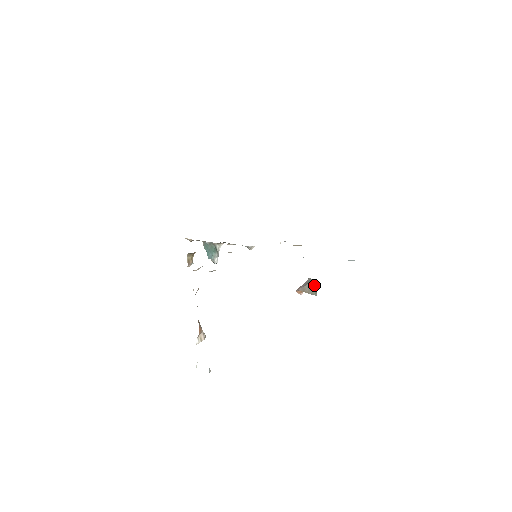
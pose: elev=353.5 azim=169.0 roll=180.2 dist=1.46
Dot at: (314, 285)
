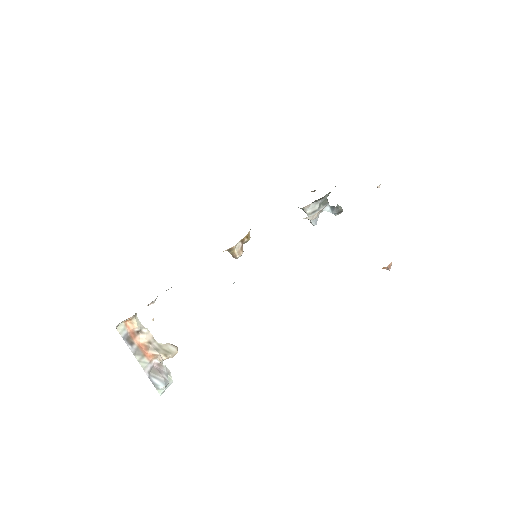
Dot at: occluded
